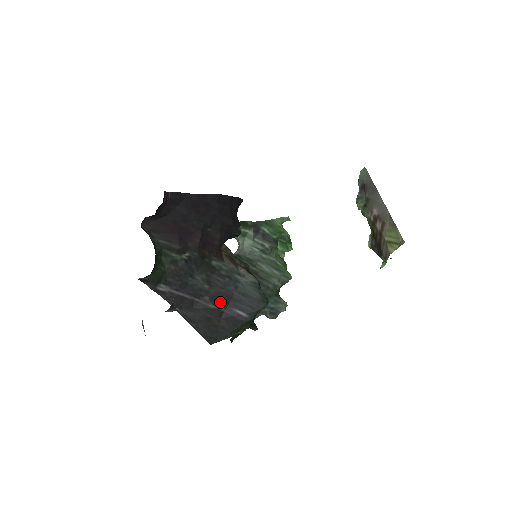
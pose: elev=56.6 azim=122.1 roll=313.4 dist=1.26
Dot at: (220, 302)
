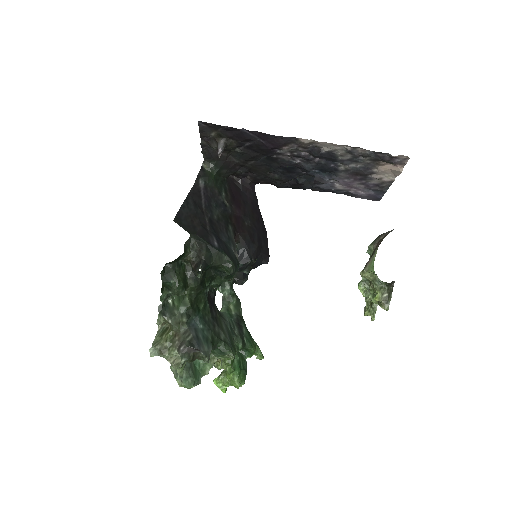
Dot at: (212, 226)
